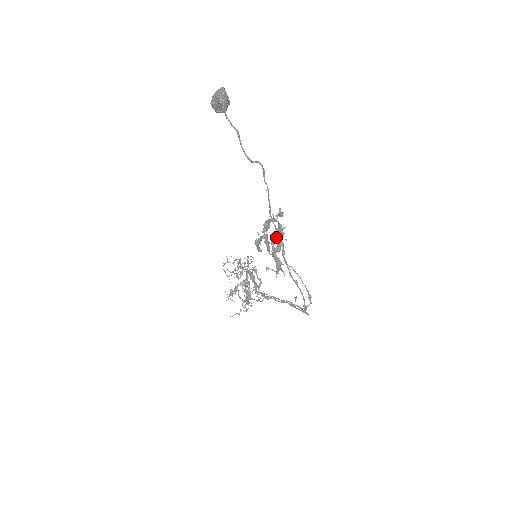
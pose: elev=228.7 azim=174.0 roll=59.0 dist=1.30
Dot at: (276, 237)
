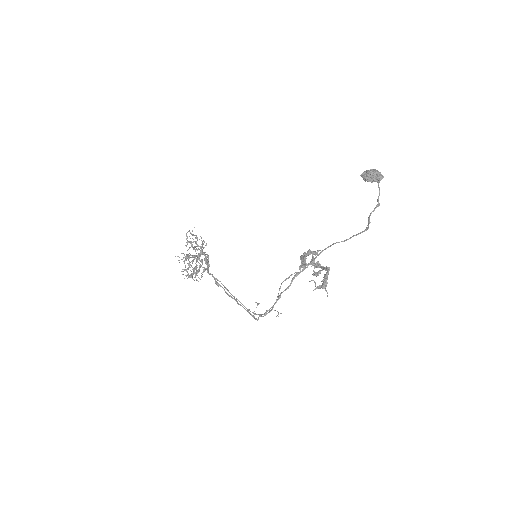
Dot at: occluded
